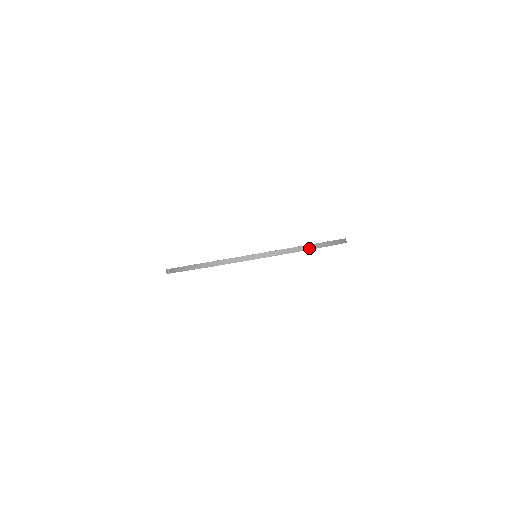
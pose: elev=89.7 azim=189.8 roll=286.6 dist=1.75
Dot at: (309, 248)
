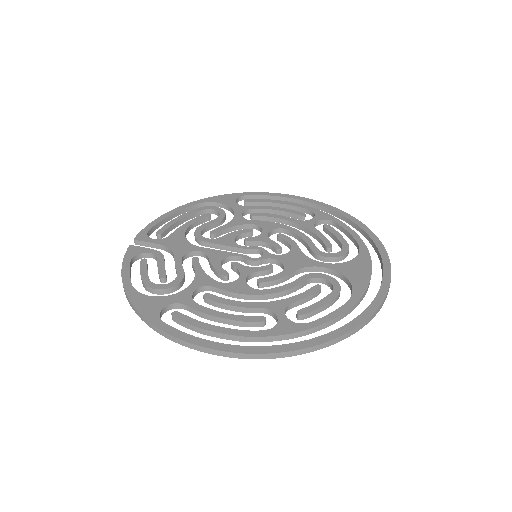
Dot at: (248, 357)
